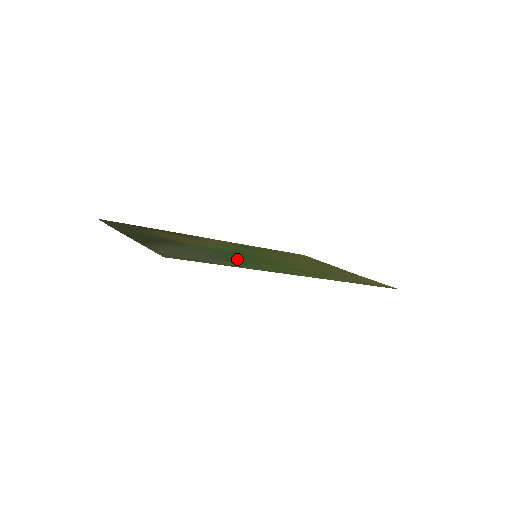
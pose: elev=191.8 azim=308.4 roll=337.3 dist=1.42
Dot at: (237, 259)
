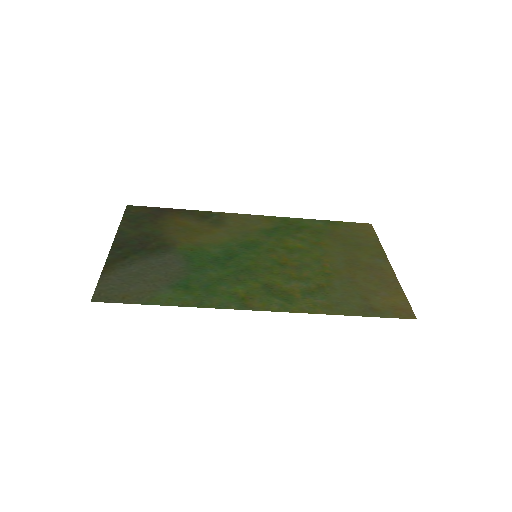
Dot at: (203, 278)
